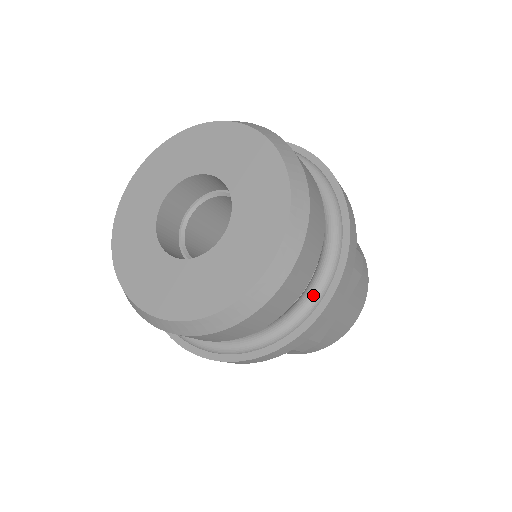
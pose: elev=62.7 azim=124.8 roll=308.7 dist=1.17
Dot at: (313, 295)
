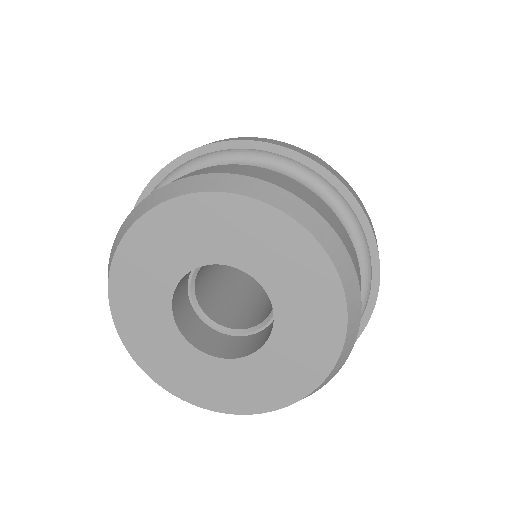
Dot at: (351, 226)
